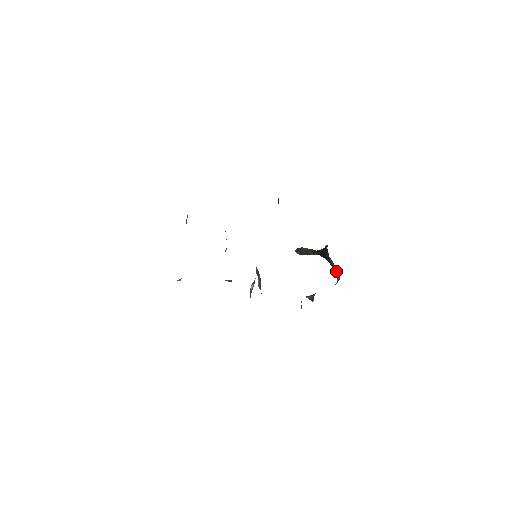
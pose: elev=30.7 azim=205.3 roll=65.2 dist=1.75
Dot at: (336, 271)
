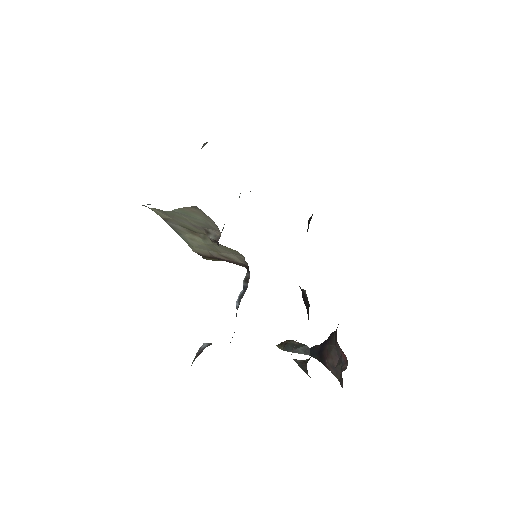
Dot at: (335, 373)
